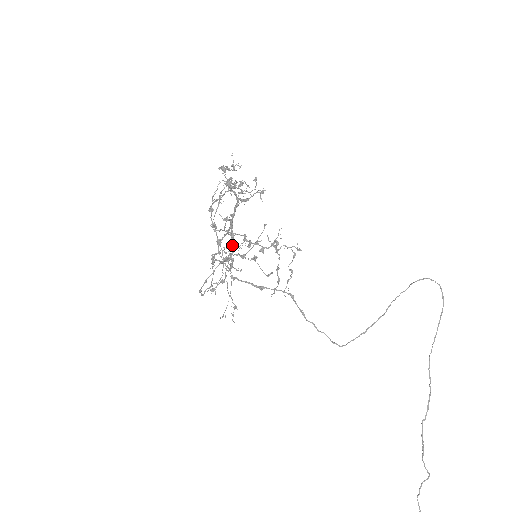
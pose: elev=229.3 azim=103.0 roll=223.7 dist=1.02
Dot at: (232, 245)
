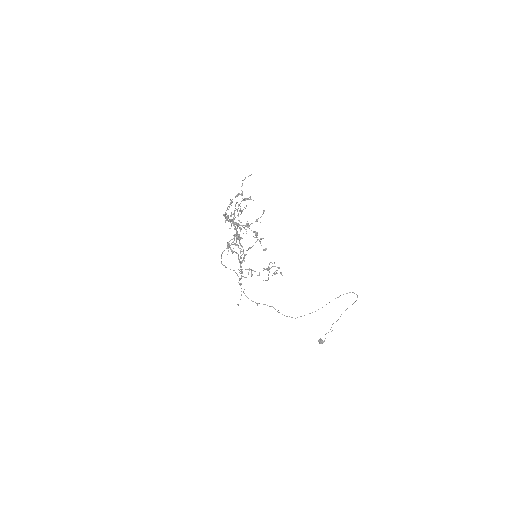
Dot at: occluded
